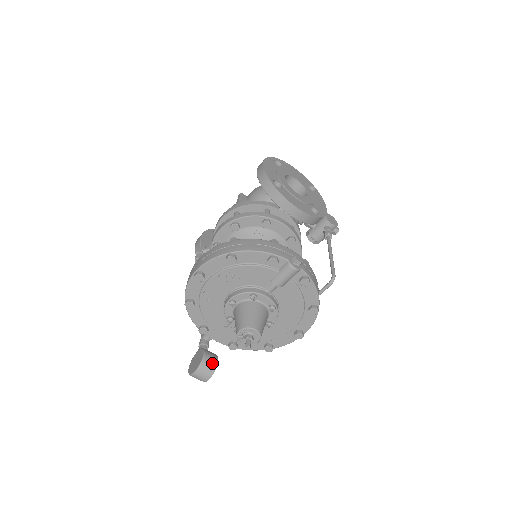
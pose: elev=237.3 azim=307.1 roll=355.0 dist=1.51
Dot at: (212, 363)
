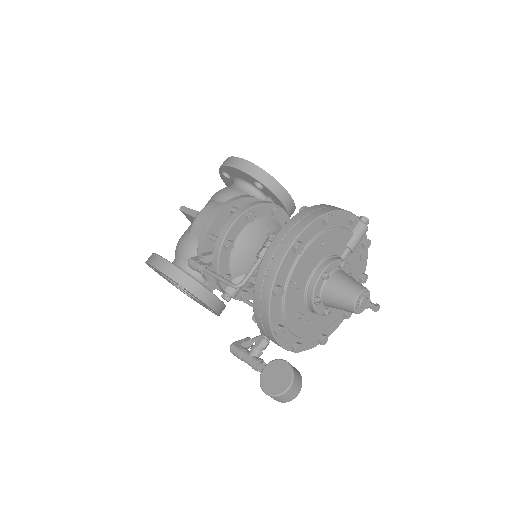
Dot at: (296, 370)
